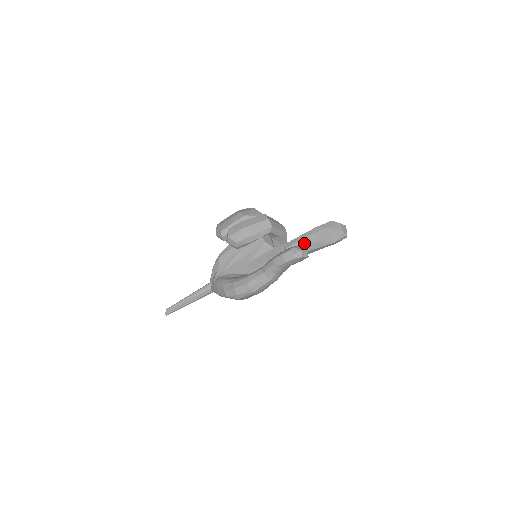
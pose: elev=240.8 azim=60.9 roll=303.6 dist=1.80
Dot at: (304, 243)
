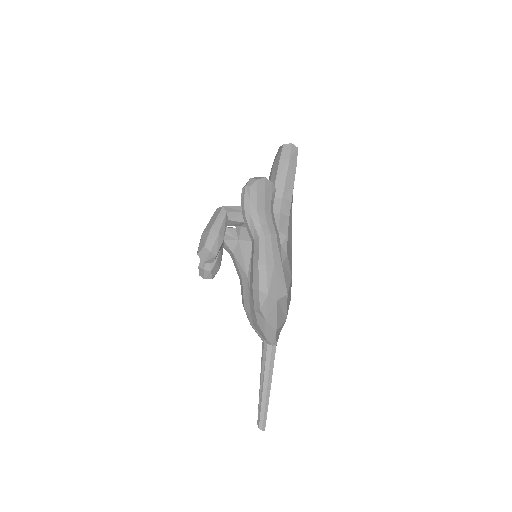
Dot at: occluded
